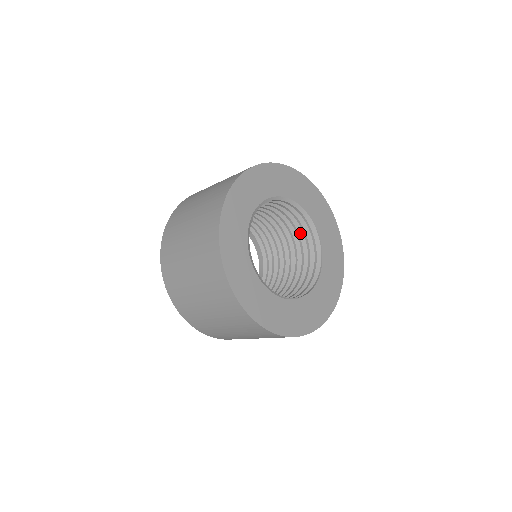
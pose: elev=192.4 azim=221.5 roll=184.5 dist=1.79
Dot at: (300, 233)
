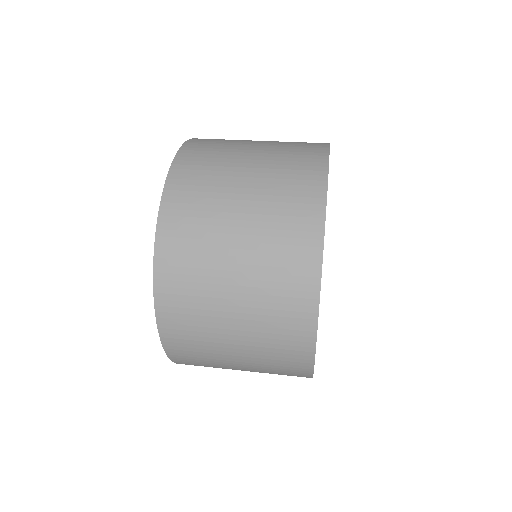
Dot at: occluded
